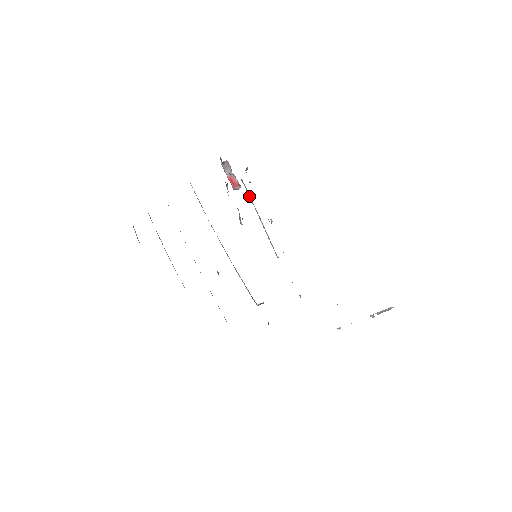
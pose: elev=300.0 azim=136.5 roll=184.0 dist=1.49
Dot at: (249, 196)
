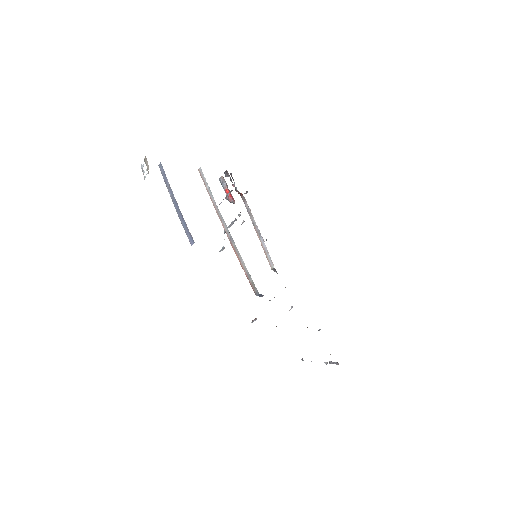
Dot at: (248, 211)
